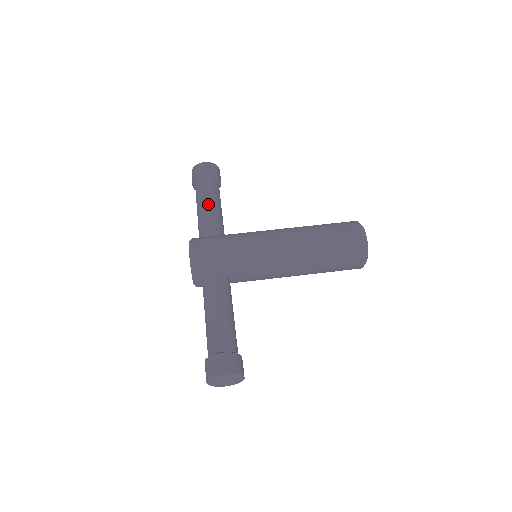
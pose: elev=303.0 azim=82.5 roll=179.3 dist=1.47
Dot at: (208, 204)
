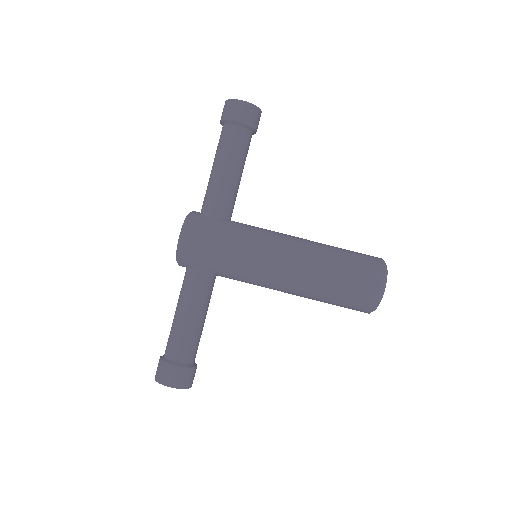
Dot at: (225, 170)
